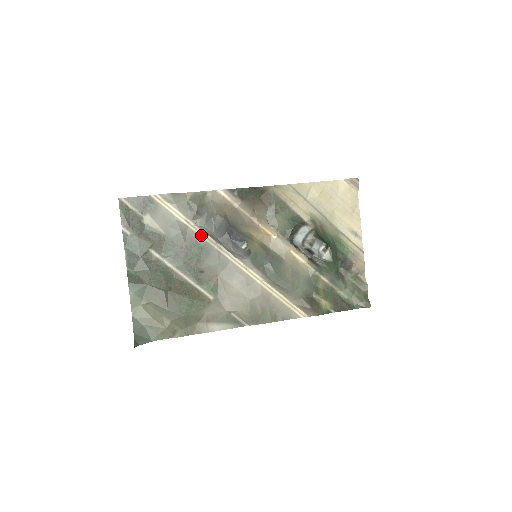
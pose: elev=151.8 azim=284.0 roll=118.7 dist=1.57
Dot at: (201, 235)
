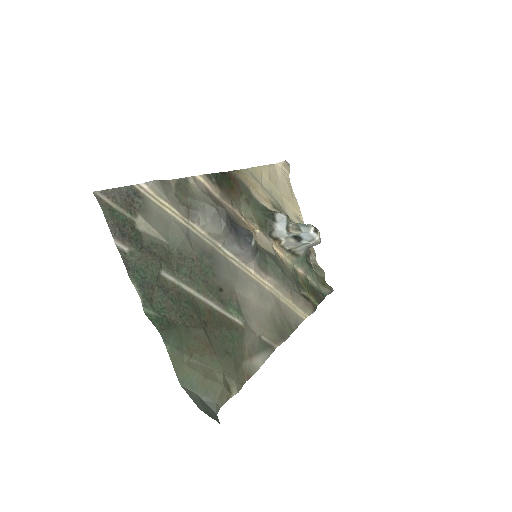
Dot at: (204, 238)
